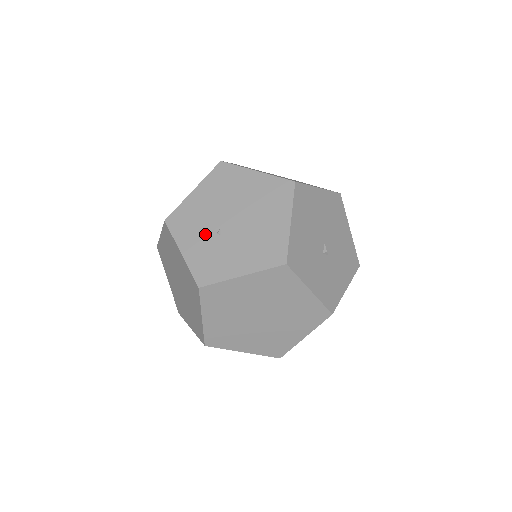
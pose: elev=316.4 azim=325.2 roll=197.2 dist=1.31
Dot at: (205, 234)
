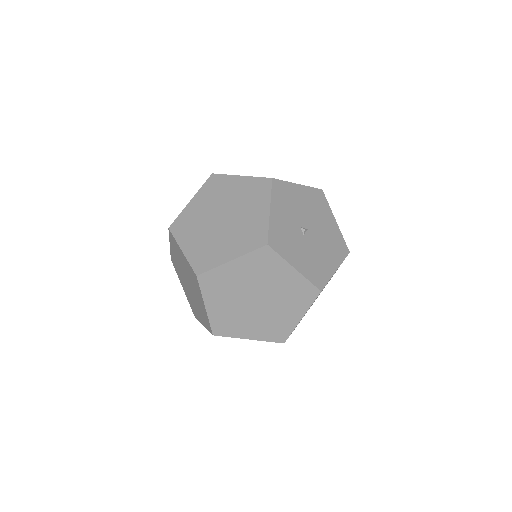
Dot at: occluded
